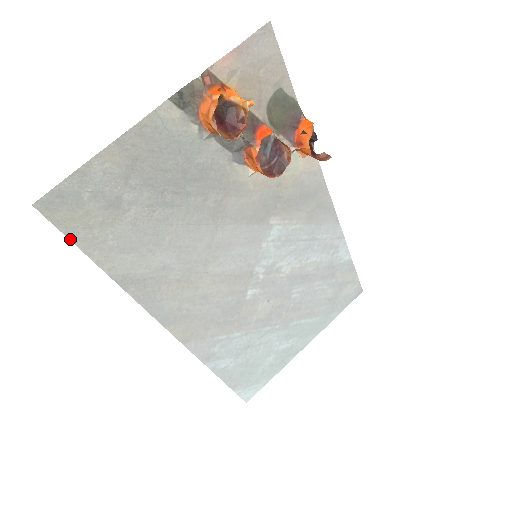
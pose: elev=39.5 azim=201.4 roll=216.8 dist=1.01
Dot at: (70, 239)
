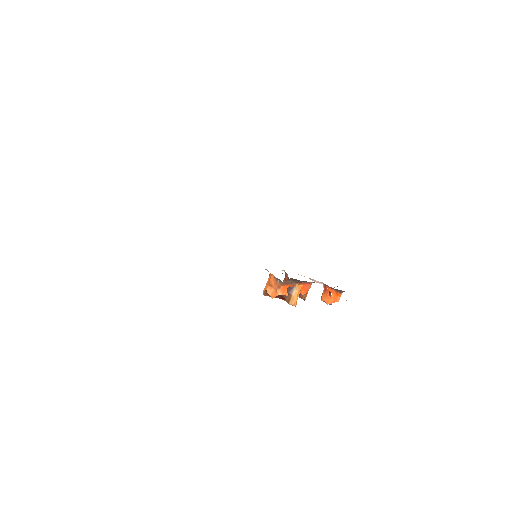
Dot at: occluded
